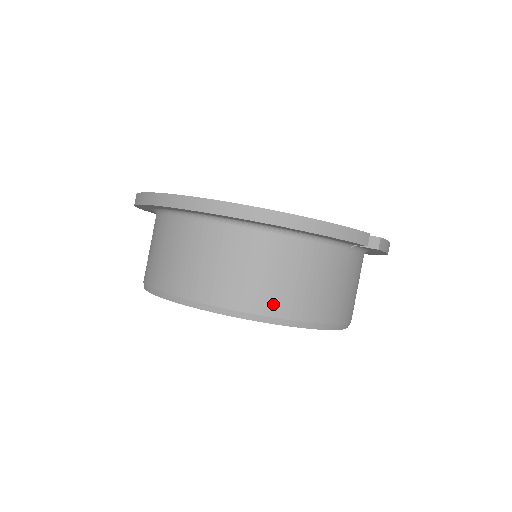
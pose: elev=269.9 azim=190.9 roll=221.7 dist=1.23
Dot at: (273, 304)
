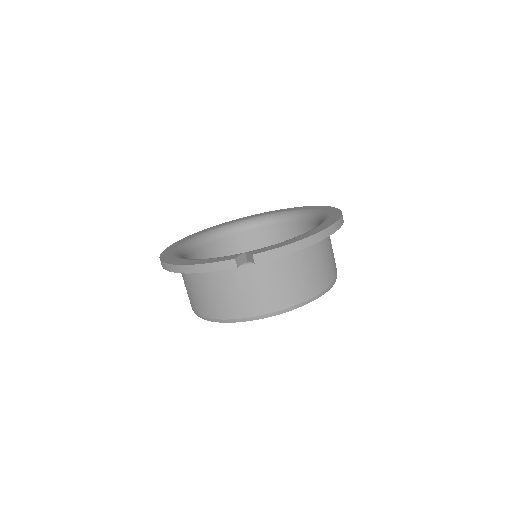
Dot at: (210, 311)
